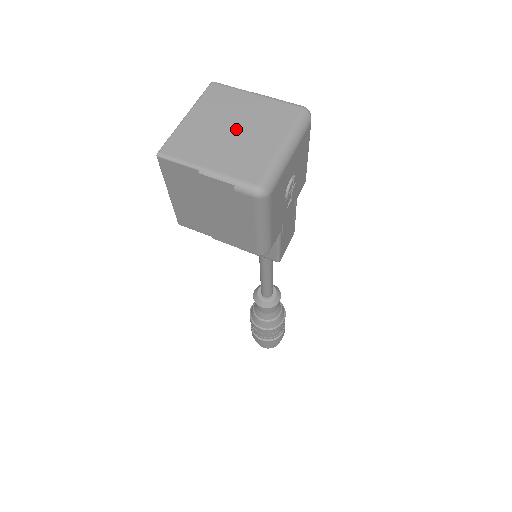
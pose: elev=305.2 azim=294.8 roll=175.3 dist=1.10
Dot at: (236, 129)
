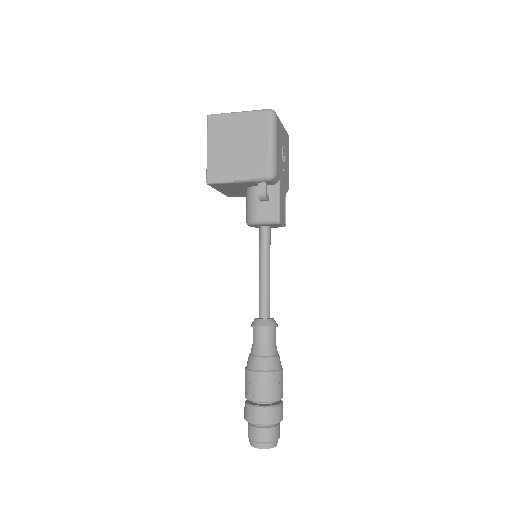
Dot at: occluded
